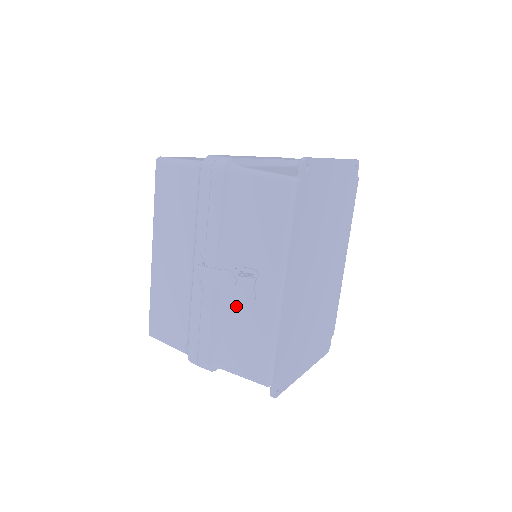
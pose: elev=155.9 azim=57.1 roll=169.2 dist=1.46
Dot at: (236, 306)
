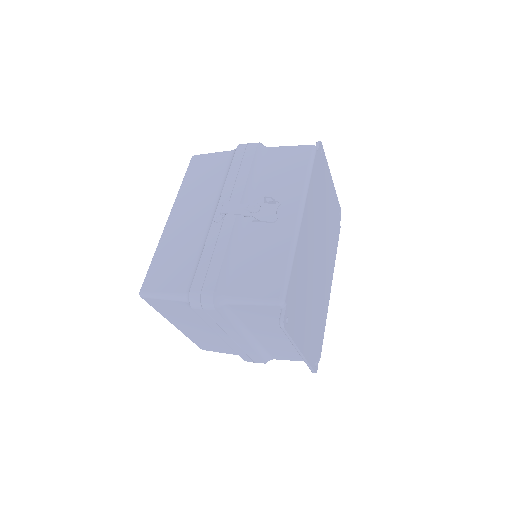
Dot at: (254, 236)
